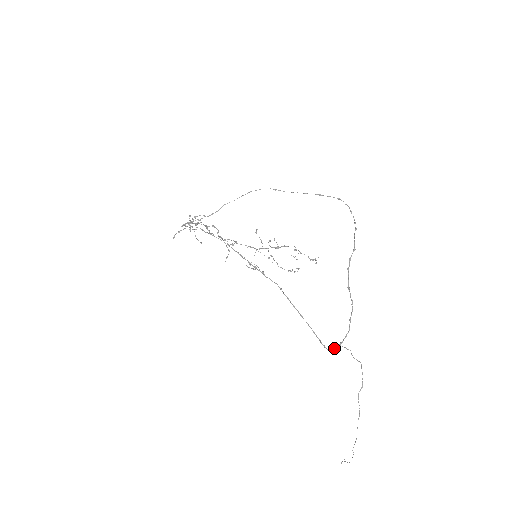
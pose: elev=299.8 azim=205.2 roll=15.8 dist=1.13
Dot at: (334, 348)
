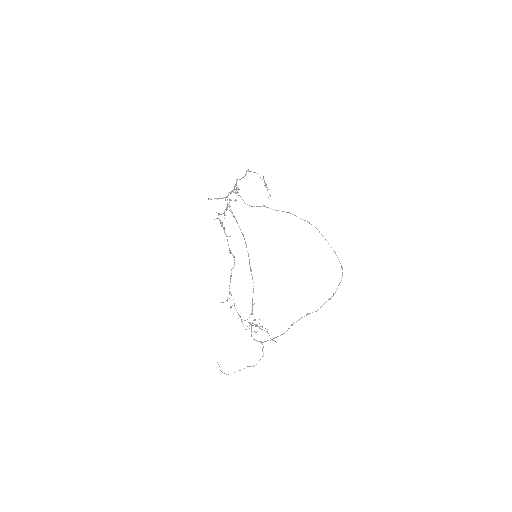
Dot at: (256, 340)
